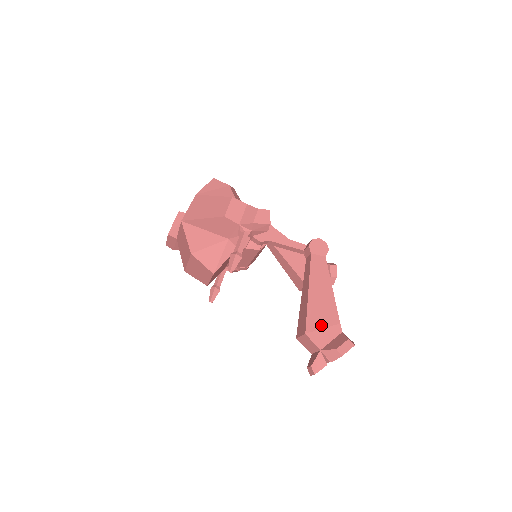
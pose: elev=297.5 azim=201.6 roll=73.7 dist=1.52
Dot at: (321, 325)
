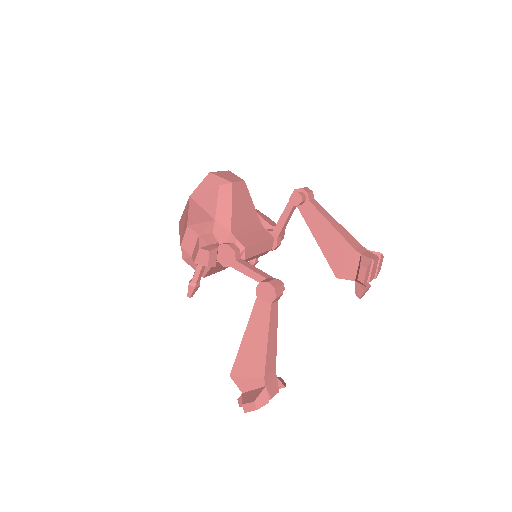
Dot at: (245, 373)
